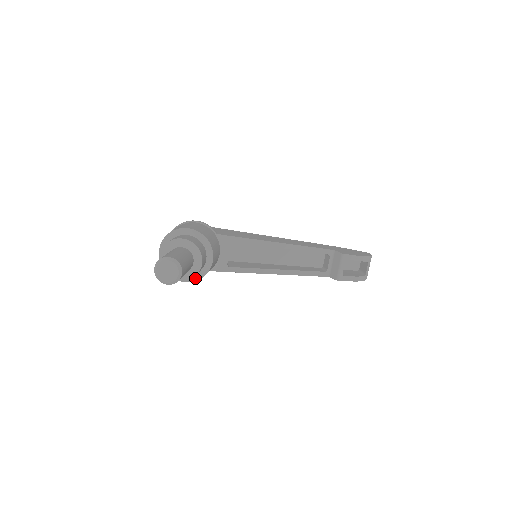
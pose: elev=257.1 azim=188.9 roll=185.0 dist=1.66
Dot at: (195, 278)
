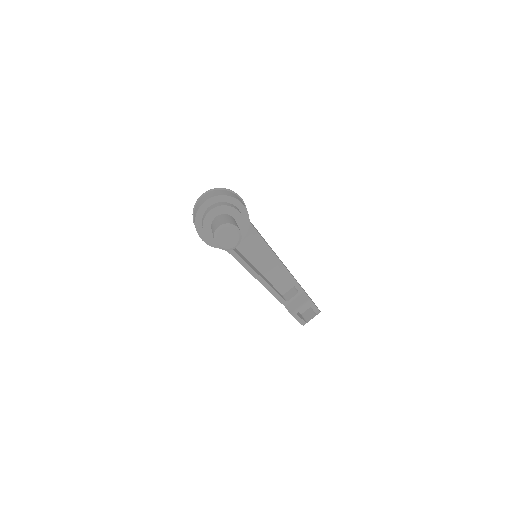
Dot at: occluded
